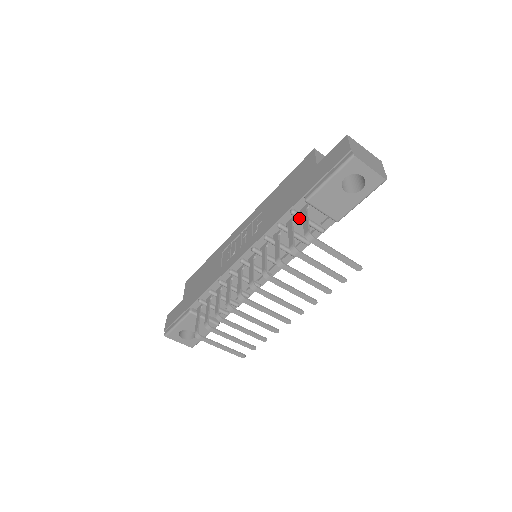
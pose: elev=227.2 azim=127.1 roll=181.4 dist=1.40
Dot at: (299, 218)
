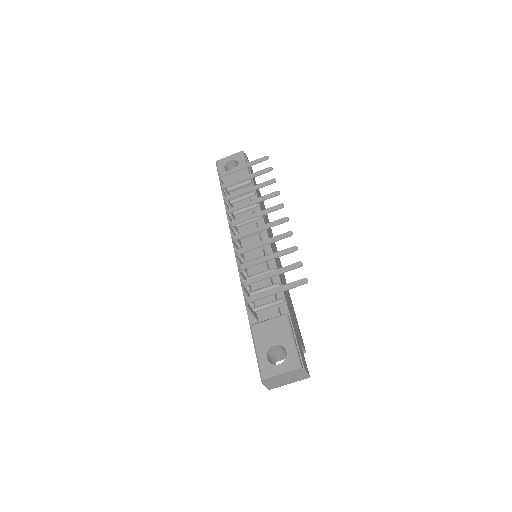
Dot at: (232, 201)
